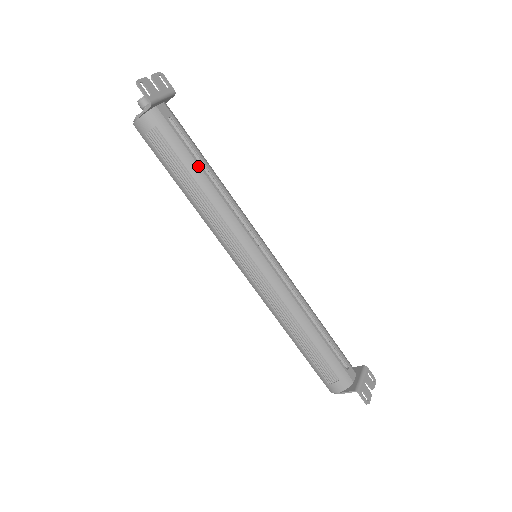
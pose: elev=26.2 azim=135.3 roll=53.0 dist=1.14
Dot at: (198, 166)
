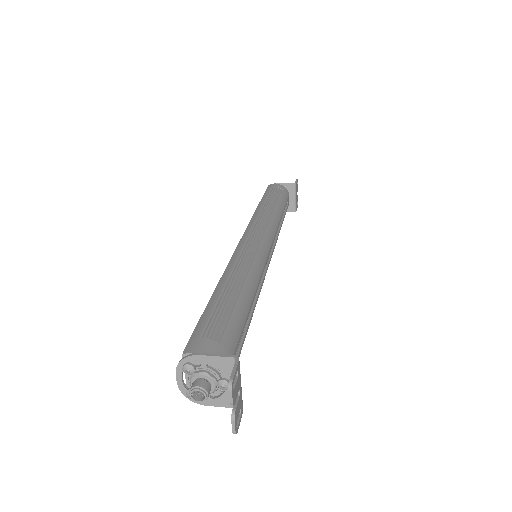
Dot at: occluded
